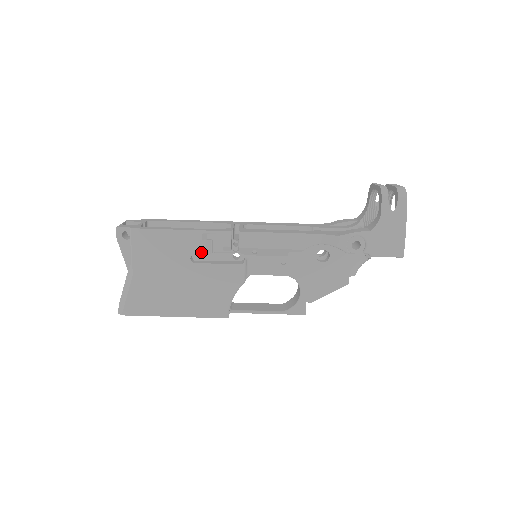
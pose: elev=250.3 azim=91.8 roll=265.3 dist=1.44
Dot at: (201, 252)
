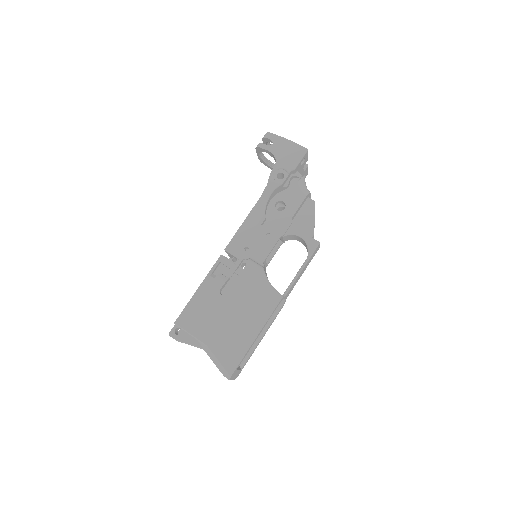
Dot at: (222, 284)
